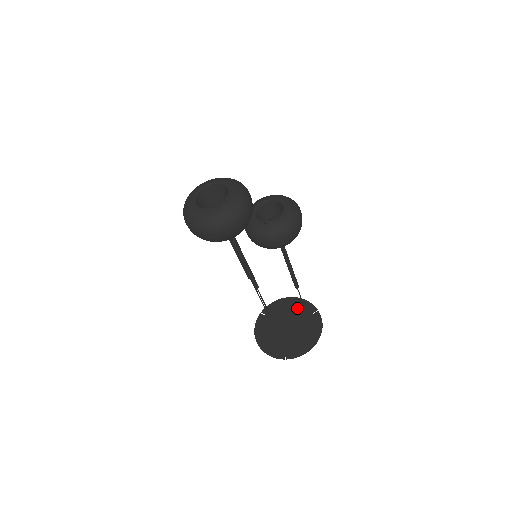
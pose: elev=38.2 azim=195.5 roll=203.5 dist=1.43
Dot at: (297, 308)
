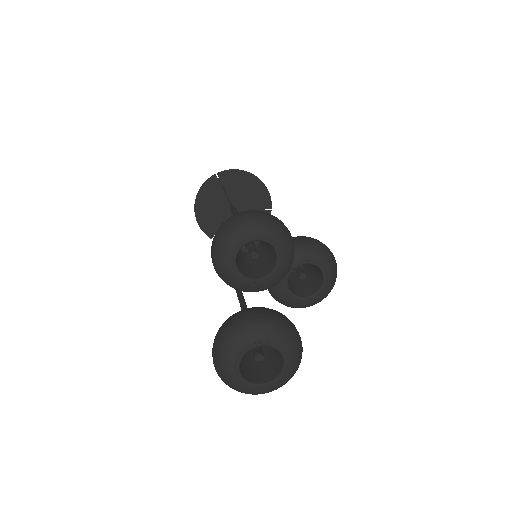
Dot at: (254, 194)
